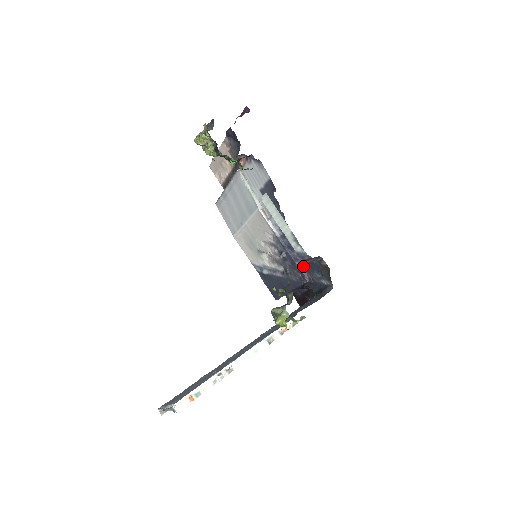
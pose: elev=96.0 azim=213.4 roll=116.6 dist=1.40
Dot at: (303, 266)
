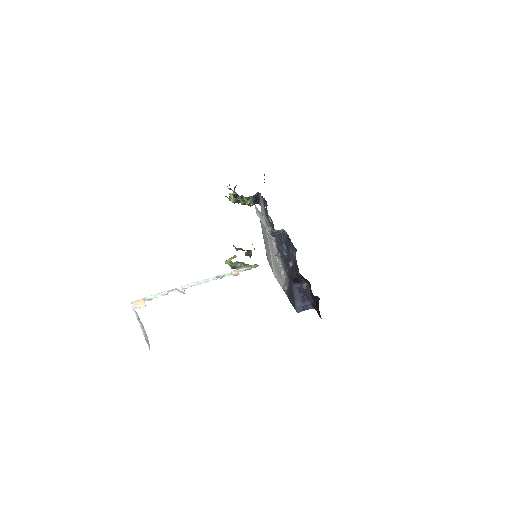
Dot at: (286, 253)
